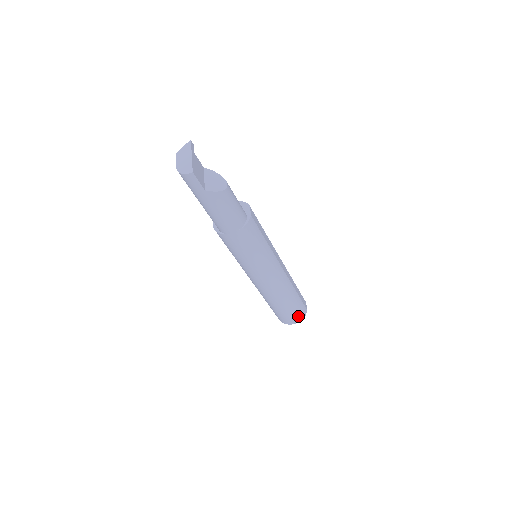
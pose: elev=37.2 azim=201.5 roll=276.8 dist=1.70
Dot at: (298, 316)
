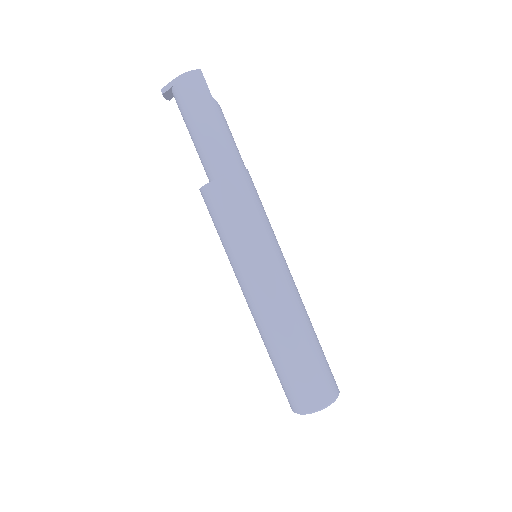
Dot at: (333, 379)
